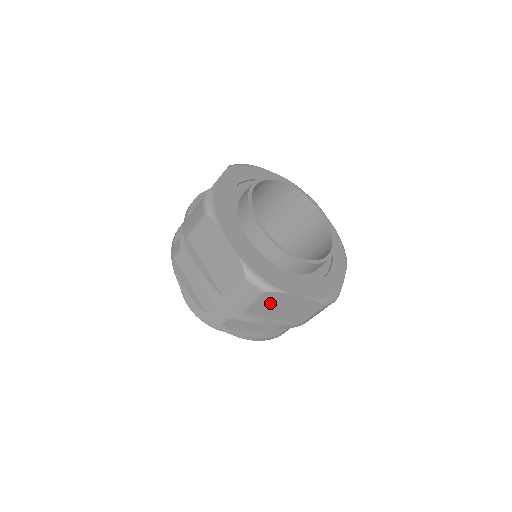
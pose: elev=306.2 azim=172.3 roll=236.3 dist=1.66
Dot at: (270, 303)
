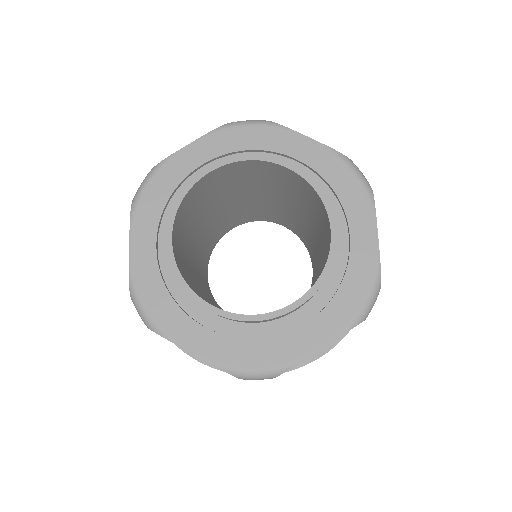
Dot at: occluded
